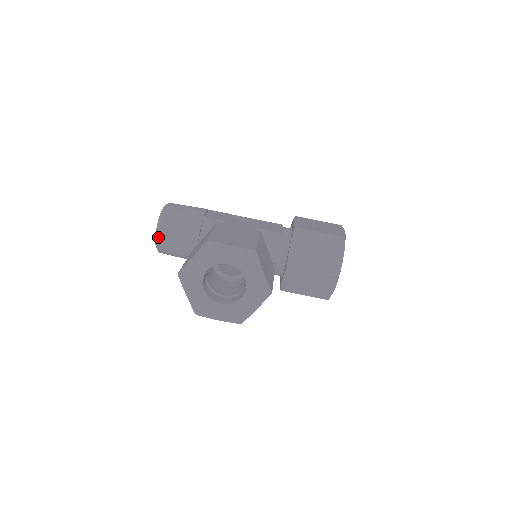
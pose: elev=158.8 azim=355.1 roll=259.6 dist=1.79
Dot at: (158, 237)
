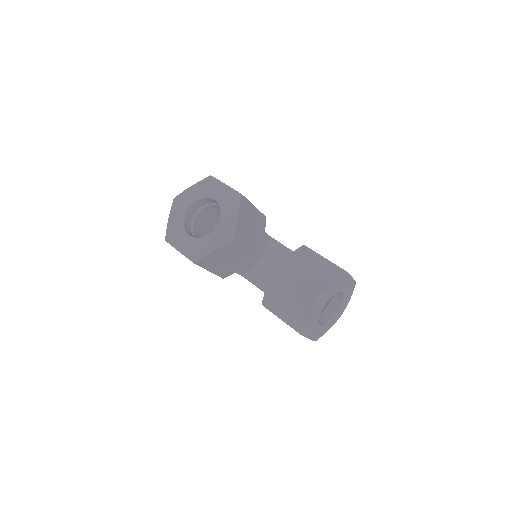
Dot at: occluded
